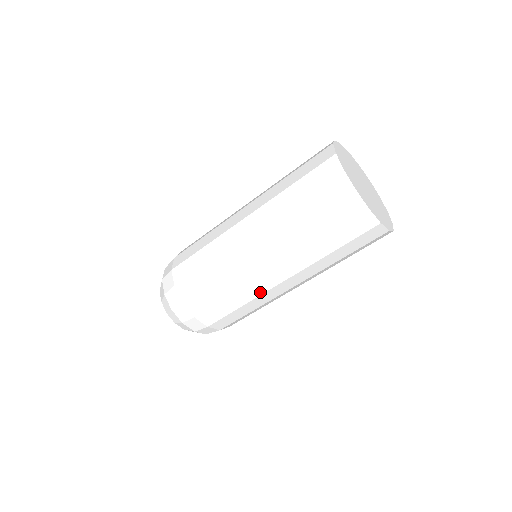
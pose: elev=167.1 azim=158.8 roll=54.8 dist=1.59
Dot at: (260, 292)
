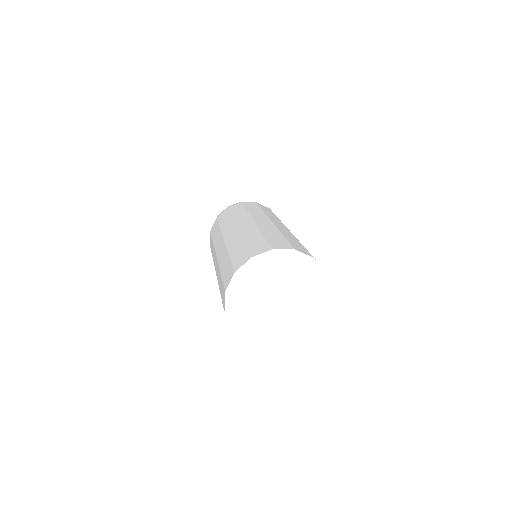
Dot at: occluded
